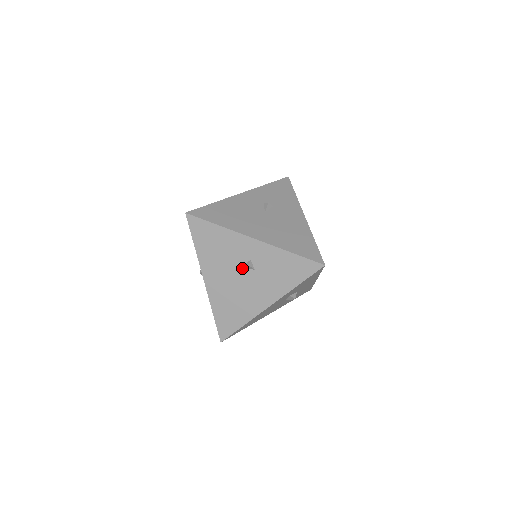
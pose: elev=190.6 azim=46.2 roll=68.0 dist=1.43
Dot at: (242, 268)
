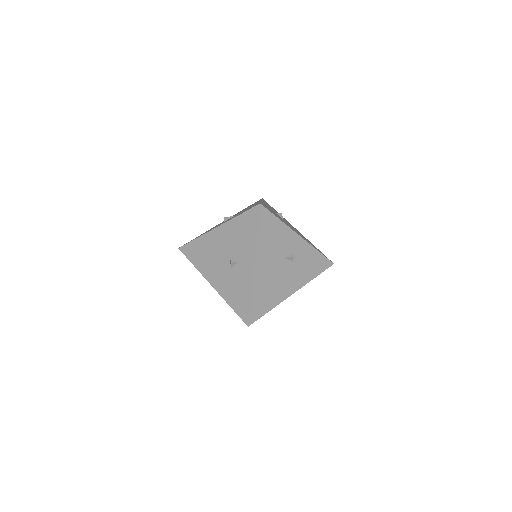
Dot at: (285, 259)
